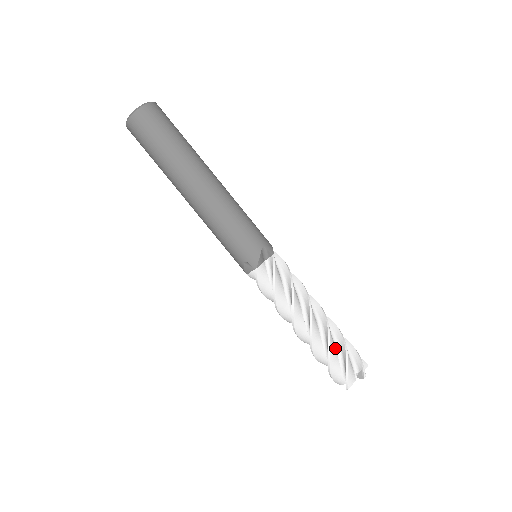
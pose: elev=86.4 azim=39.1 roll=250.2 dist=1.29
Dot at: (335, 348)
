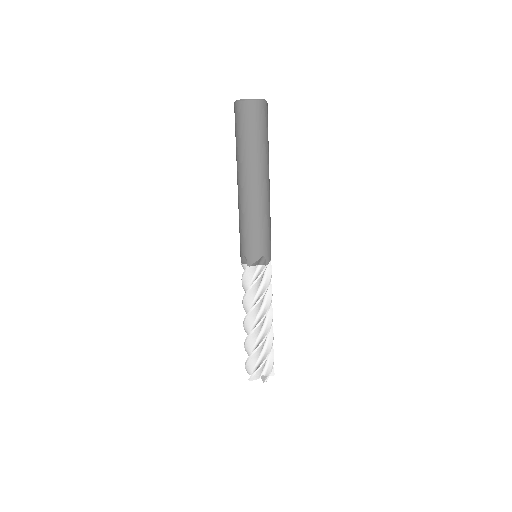
Dot at: (261, 351)
